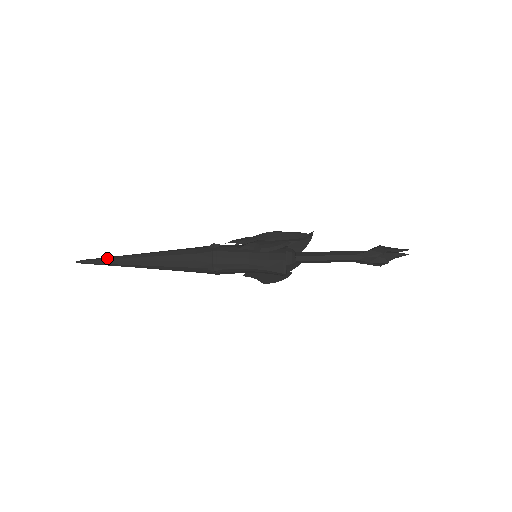
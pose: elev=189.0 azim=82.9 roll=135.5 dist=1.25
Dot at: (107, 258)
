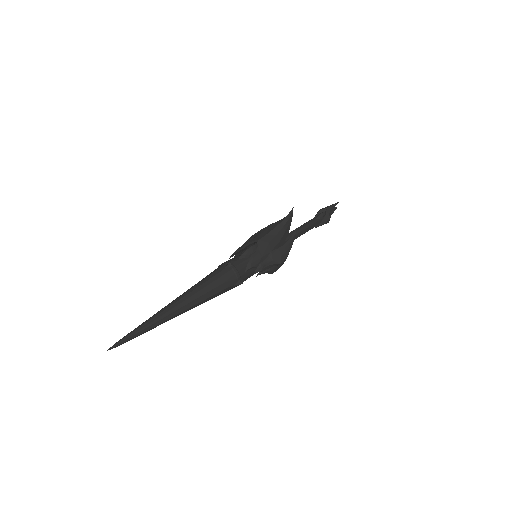
Dot at: occluded
